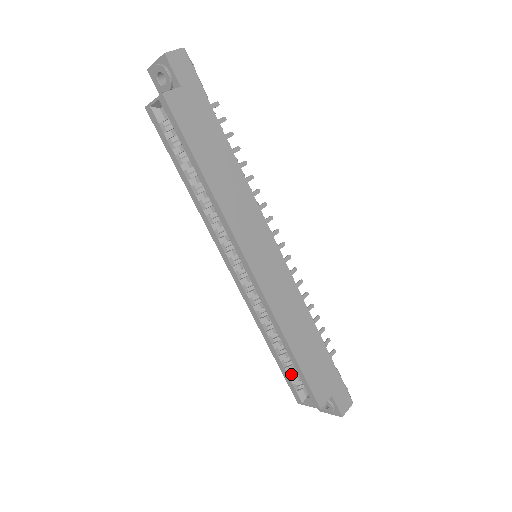
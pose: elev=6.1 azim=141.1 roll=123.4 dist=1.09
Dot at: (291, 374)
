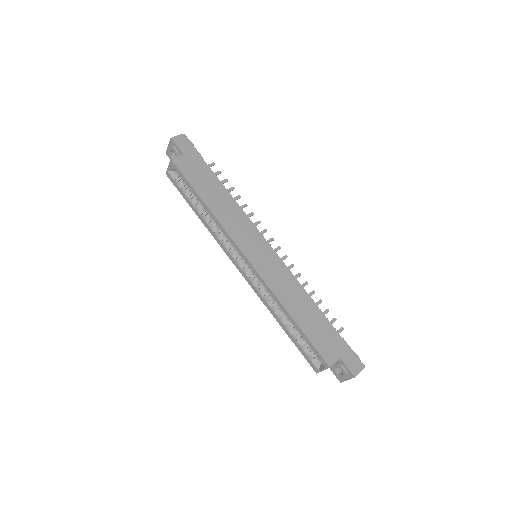
Dot at: (303, 346)
